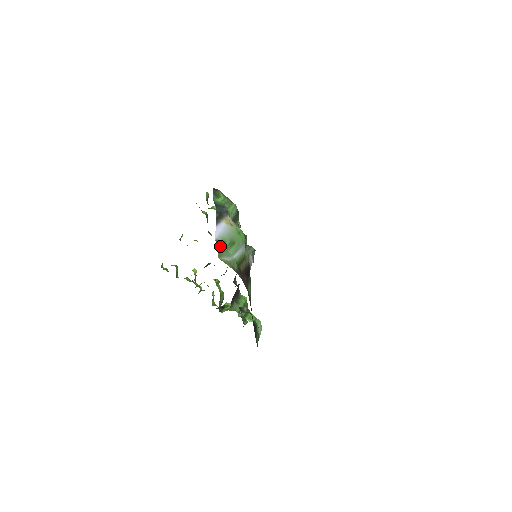
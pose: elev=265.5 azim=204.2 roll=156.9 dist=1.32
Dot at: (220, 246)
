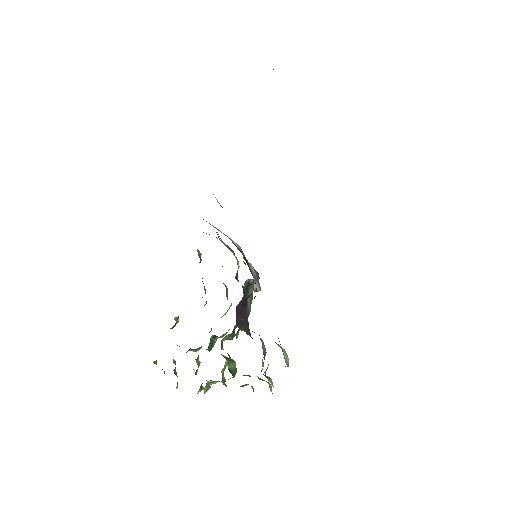
Dot at: occluded
